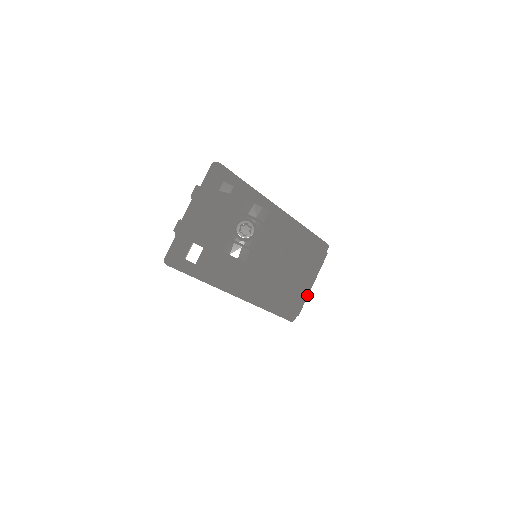
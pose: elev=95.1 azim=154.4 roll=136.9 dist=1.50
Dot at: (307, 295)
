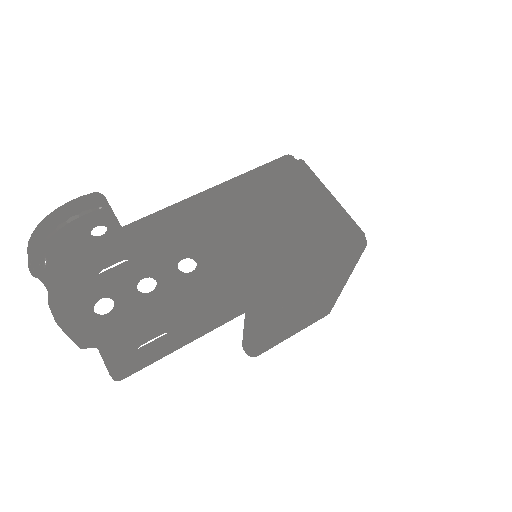
Dot at: (338, 209)
